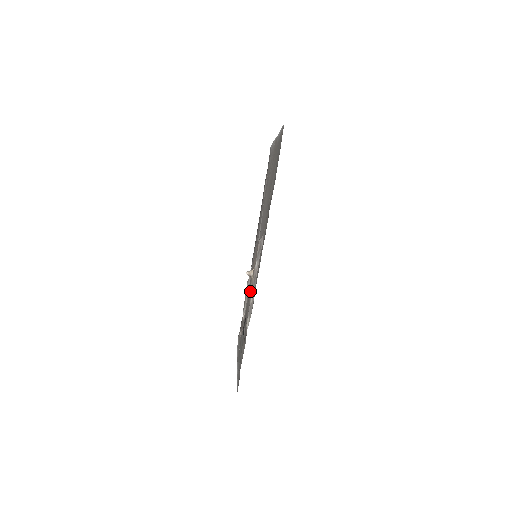
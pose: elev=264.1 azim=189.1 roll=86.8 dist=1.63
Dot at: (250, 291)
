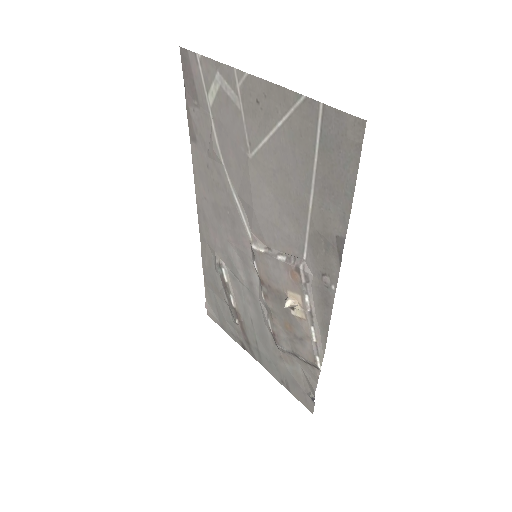
Dot at: (300, 324)
